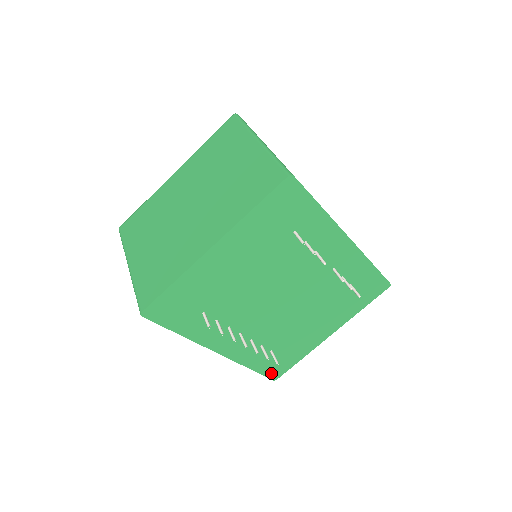
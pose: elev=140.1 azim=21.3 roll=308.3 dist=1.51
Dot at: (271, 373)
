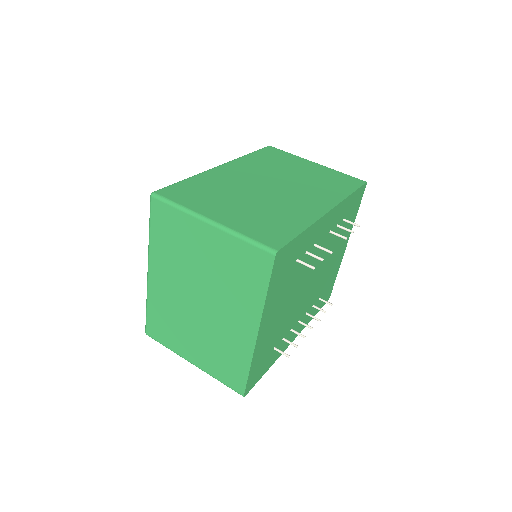
Dot at: occluded
